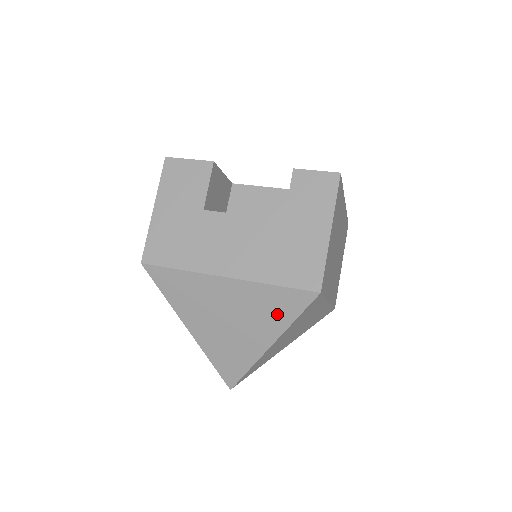
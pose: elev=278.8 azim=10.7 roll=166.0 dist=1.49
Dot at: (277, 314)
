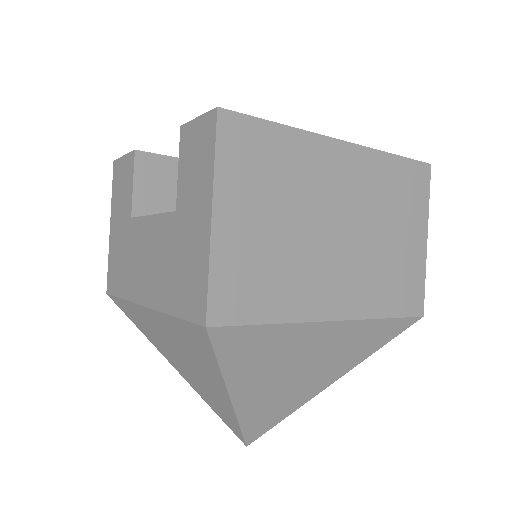
Dot at: (202, 356)
